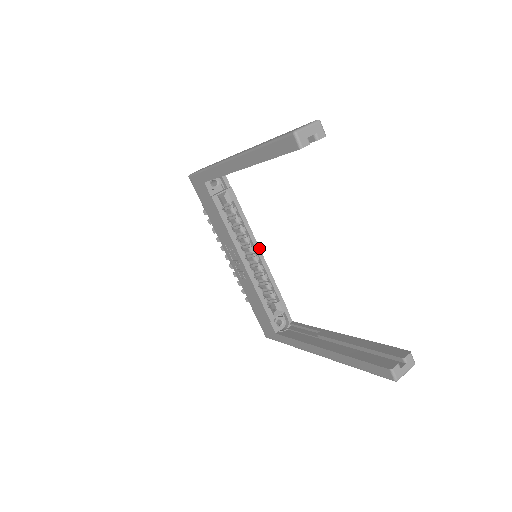
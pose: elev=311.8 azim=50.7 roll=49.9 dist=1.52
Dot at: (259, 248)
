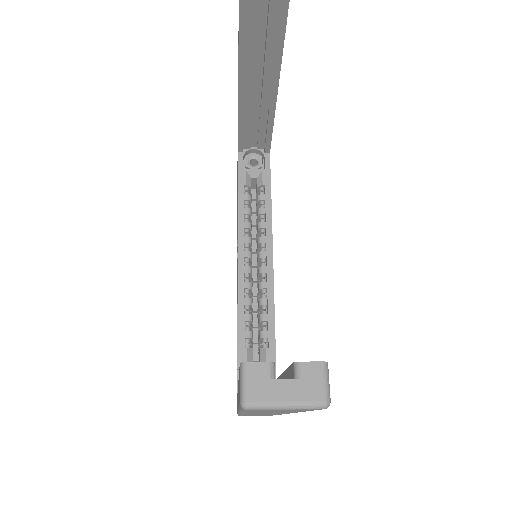
Dot at: (272, 257)
